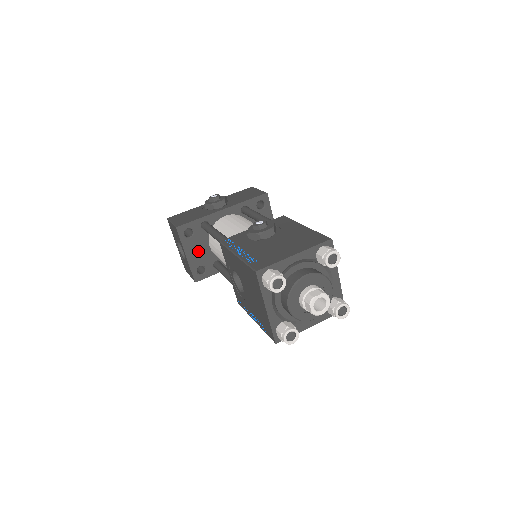
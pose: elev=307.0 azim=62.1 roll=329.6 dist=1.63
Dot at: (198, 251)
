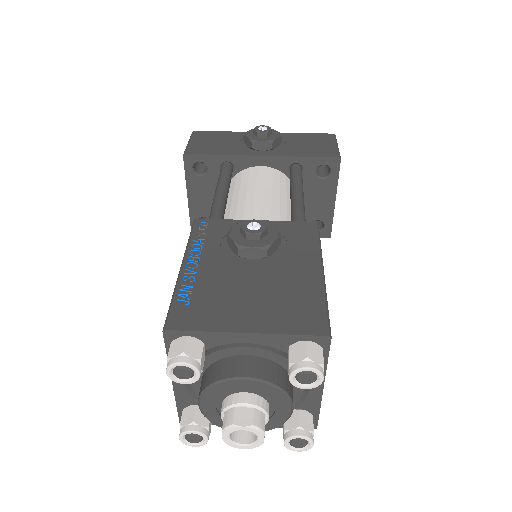
Dot at: (207, 197)
